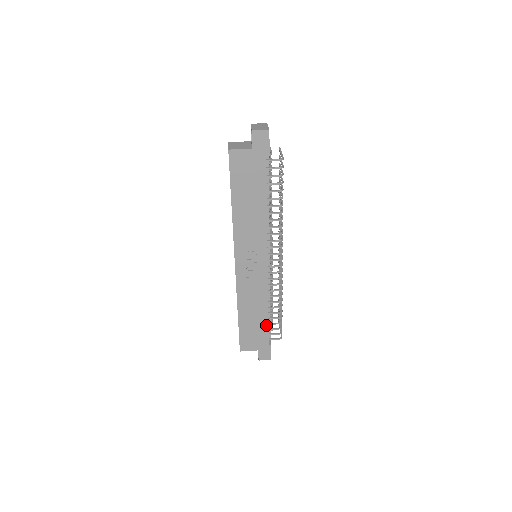
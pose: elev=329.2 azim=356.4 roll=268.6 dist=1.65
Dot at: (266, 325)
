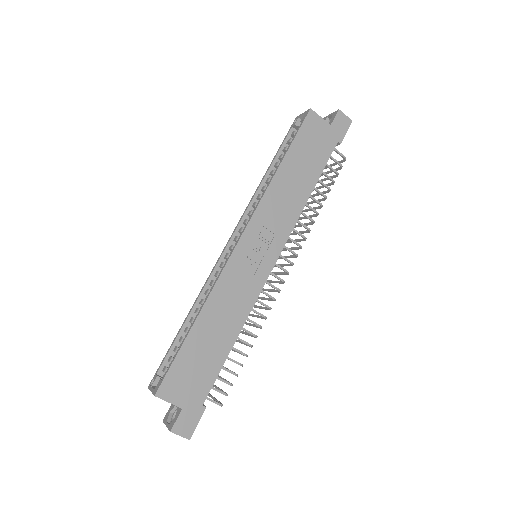
Dot at: (220, 364)
